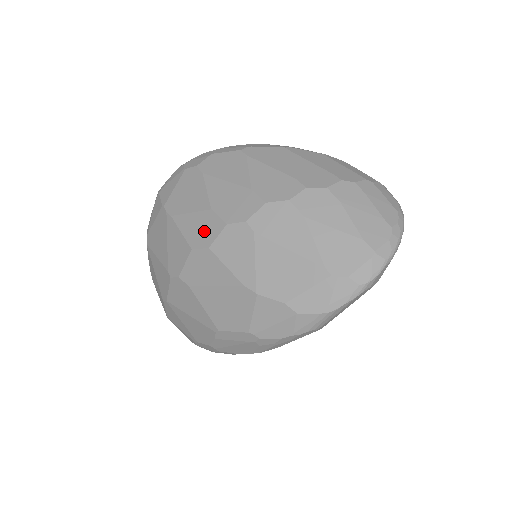
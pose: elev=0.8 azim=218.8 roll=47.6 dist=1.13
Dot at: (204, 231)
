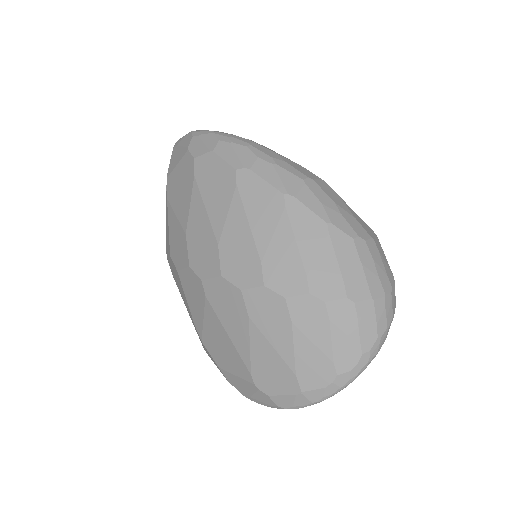
Dot at: (178, 250)
